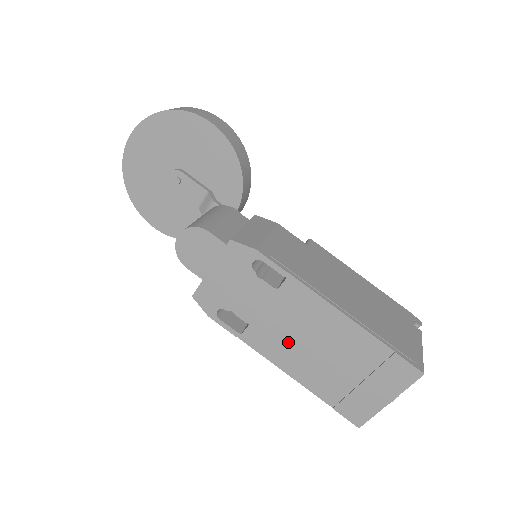
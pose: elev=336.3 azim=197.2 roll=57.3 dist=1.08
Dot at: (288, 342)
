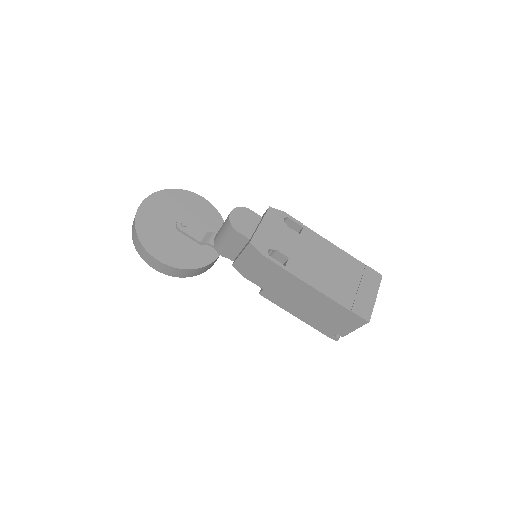
Dot at: (314, 267)
